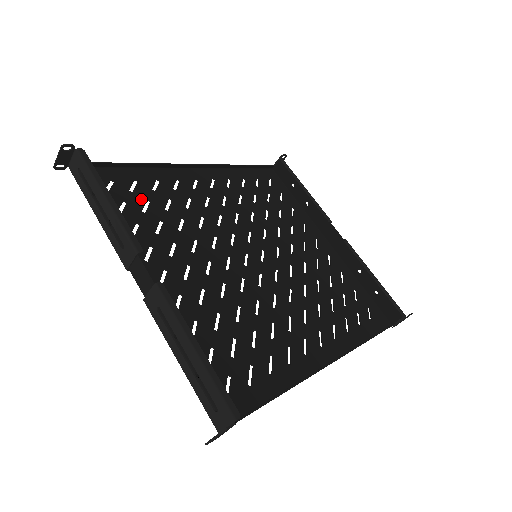
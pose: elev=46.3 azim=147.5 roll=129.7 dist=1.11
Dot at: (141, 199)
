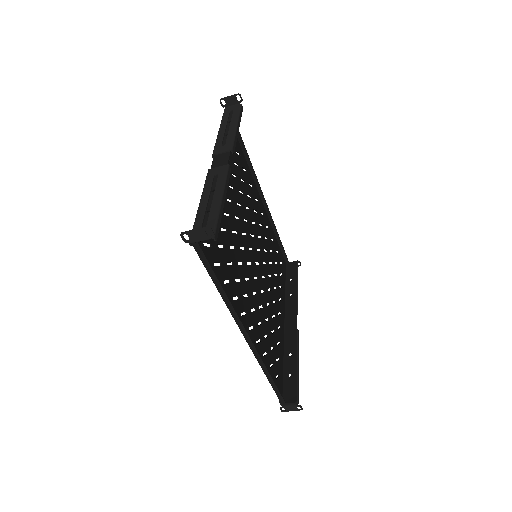
Dot at: (237, 160)
